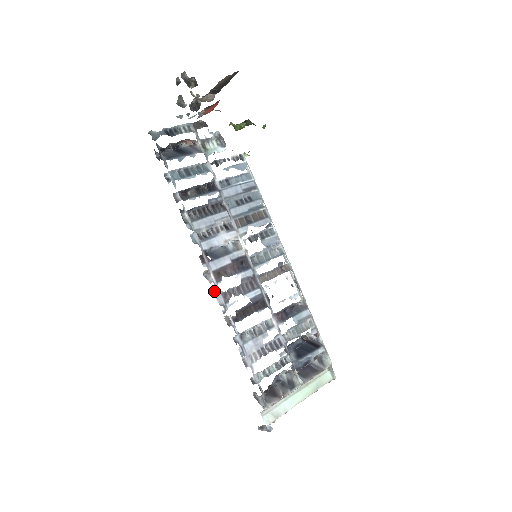
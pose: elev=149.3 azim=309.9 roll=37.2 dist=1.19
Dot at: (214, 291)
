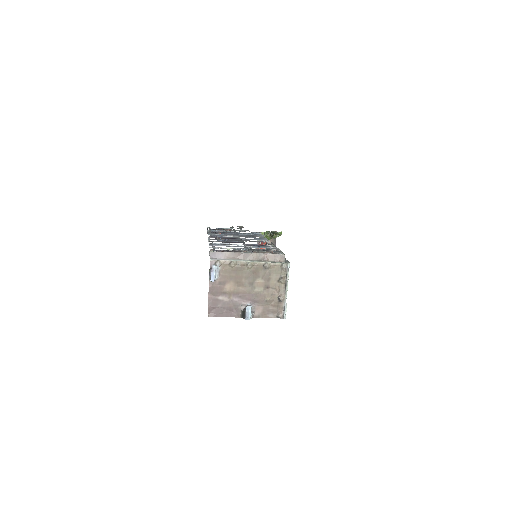
Dot at: (208, 239)
